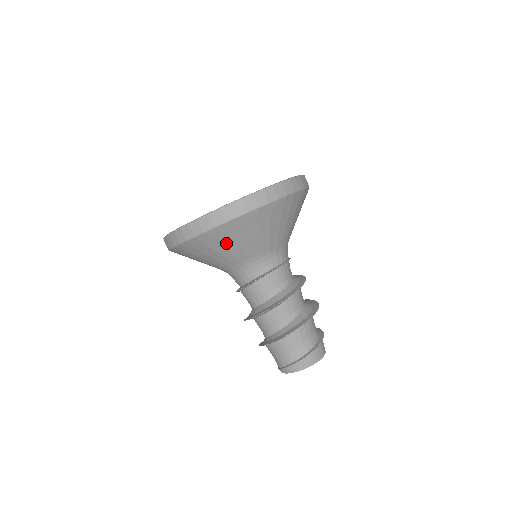
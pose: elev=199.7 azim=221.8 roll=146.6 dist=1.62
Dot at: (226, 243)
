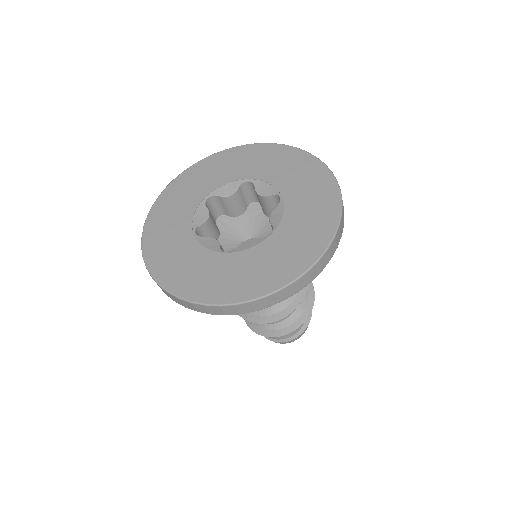
Dot at: occluded
